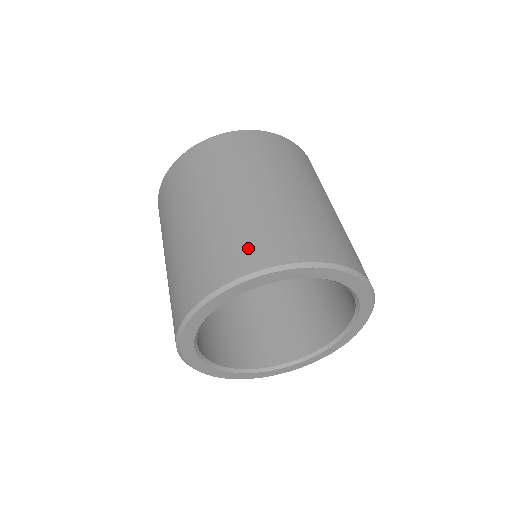
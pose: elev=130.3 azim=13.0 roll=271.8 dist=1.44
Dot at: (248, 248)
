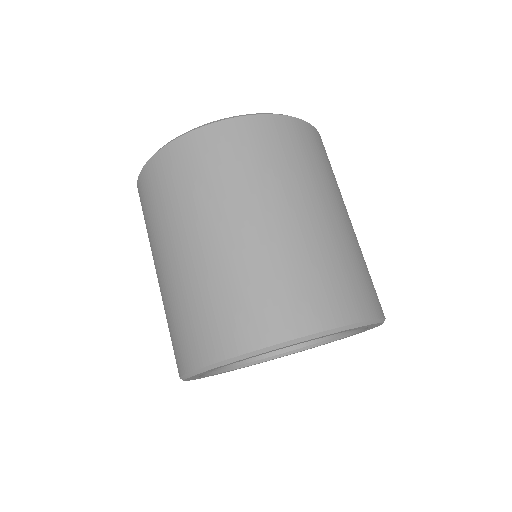
Dot at: (232, 321)
